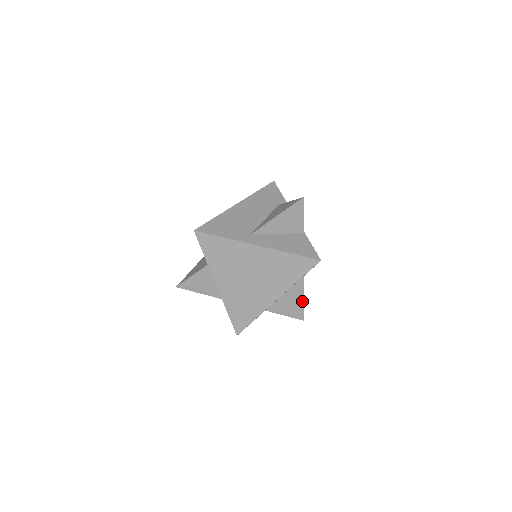
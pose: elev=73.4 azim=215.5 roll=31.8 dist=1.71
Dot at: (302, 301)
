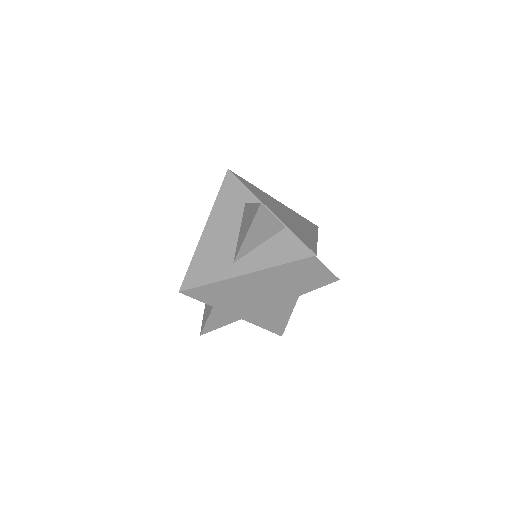
Dot at: (326, 270)
